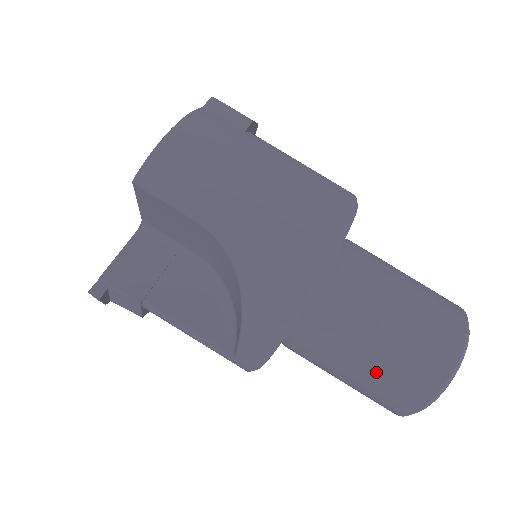
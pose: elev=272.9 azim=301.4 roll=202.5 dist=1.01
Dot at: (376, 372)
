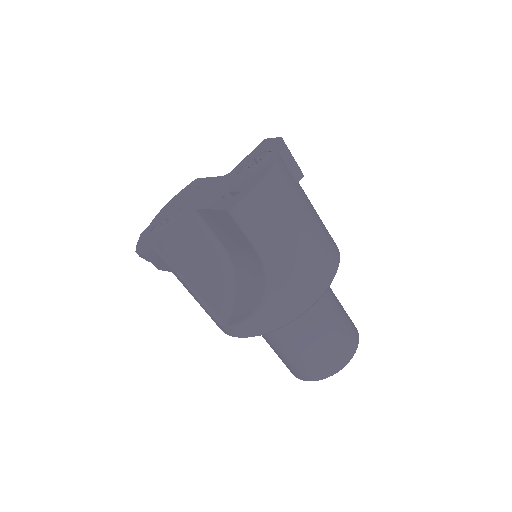
Dot at: (303, 357)
